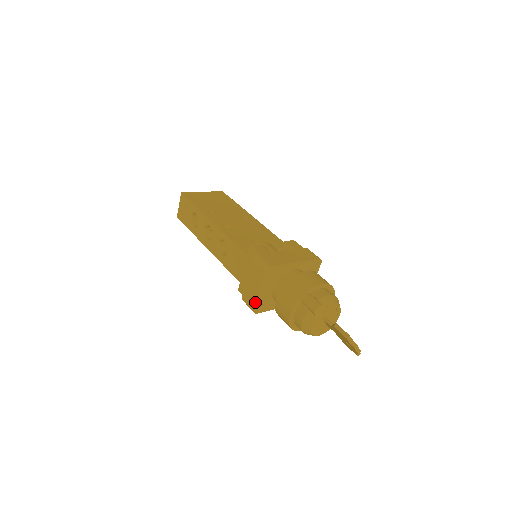
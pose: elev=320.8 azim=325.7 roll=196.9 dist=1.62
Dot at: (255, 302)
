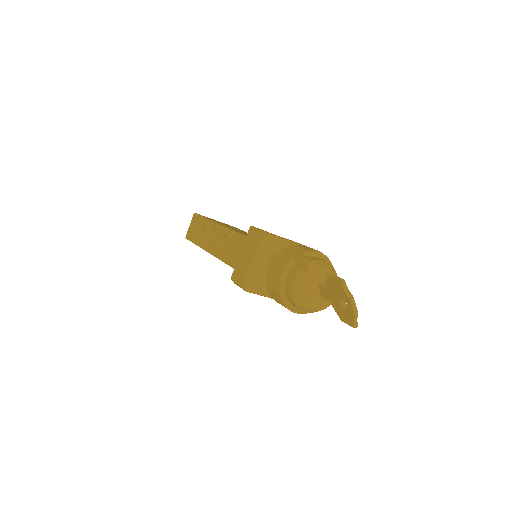
Dot at: (246, 274)
